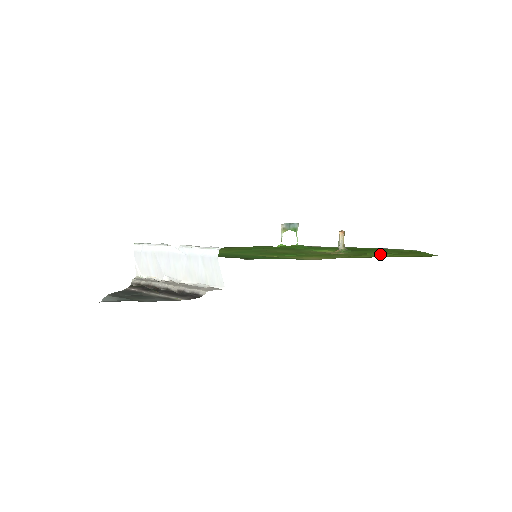
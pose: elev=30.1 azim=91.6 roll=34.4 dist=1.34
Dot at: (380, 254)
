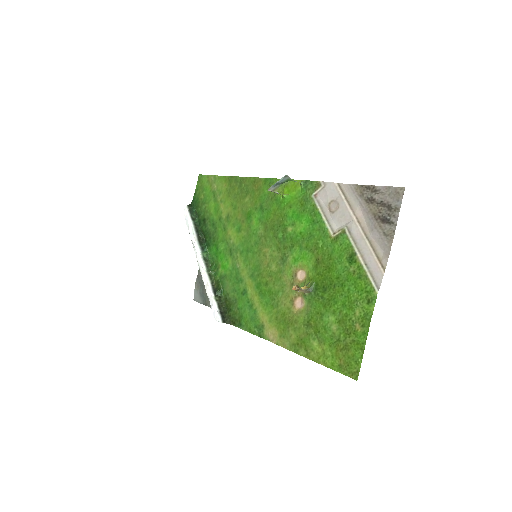
Dot at: (320, 342)
